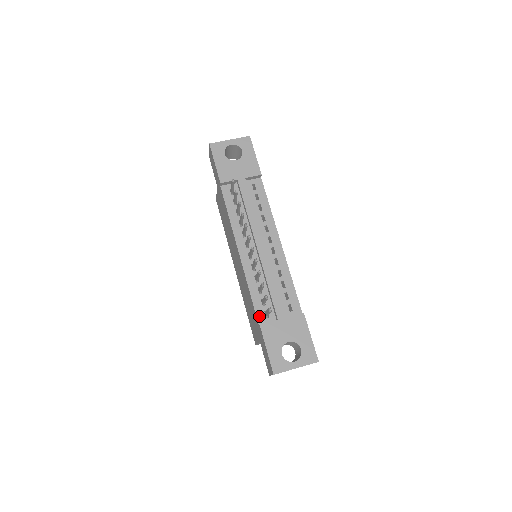
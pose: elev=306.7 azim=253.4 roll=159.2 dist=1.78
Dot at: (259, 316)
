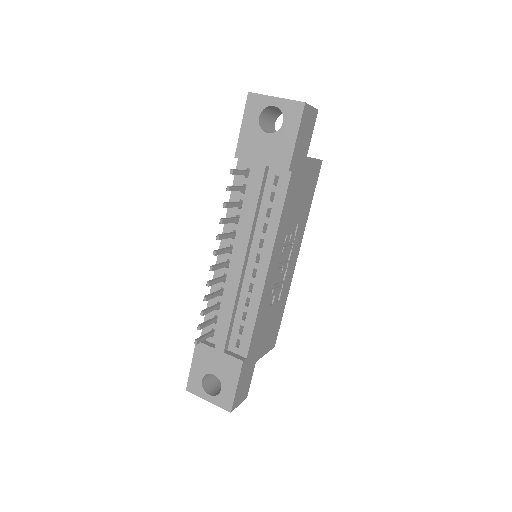
Dot at: (205, 329)
